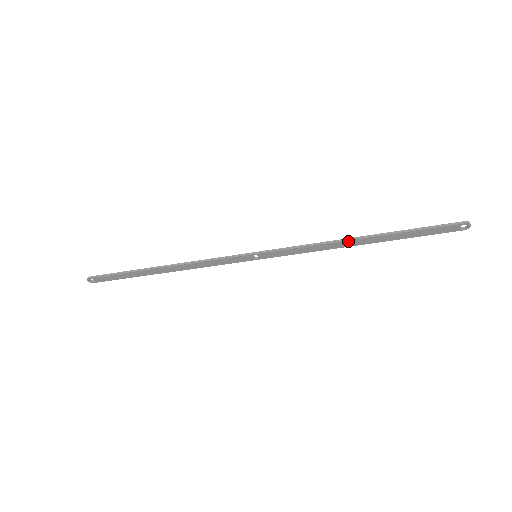
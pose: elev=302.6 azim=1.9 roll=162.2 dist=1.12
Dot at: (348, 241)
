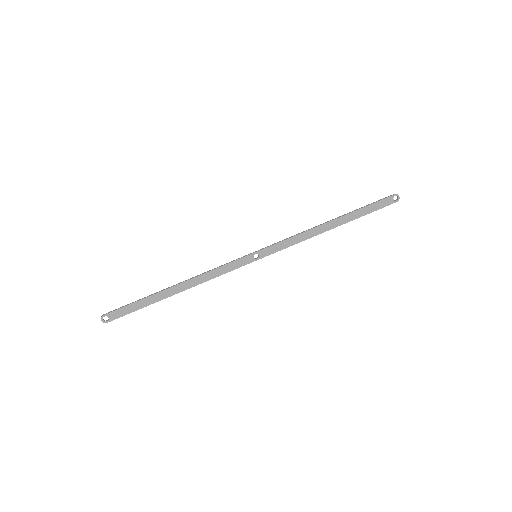
Dot at: (323, 225)
